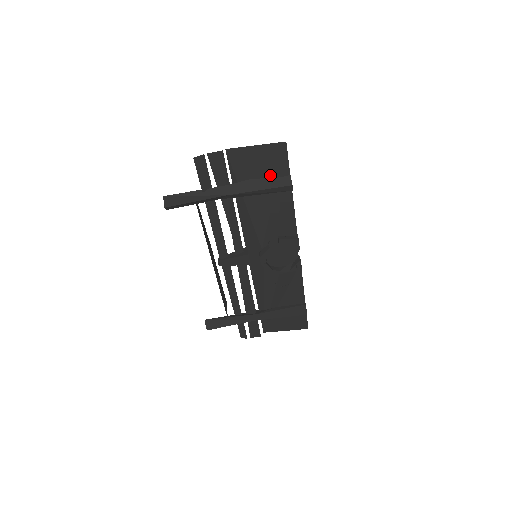
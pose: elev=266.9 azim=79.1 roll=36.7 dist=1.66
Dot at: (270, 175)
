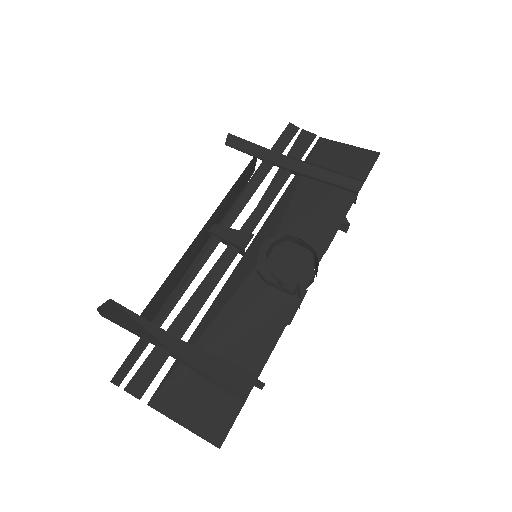
Dot at: (344, 172)
